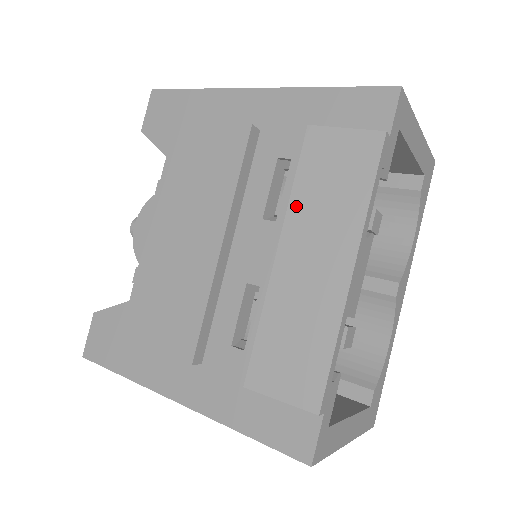
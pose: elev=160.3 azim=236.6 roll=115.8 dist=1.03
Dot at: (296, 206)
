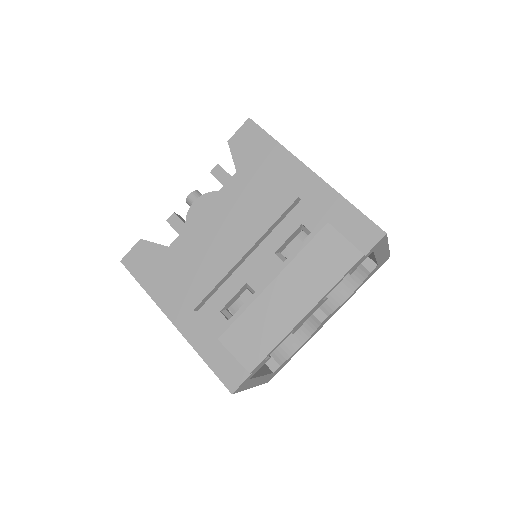
Dot at: (297, 263)
